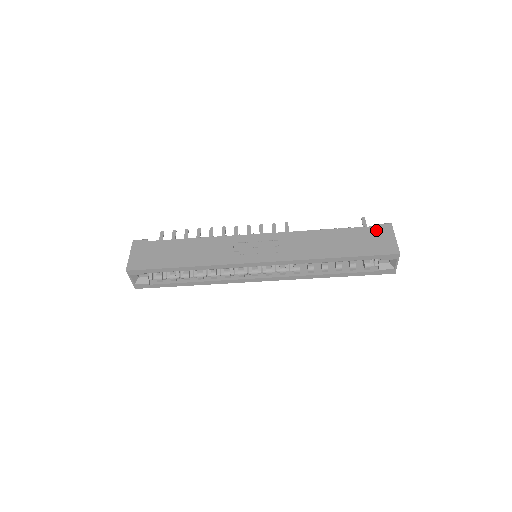
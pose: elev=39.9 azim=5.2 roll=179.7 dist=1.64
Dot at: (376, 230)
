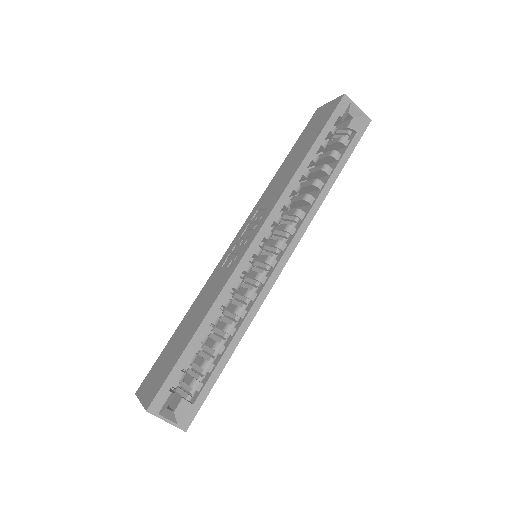
Dot at: (311, 121)
